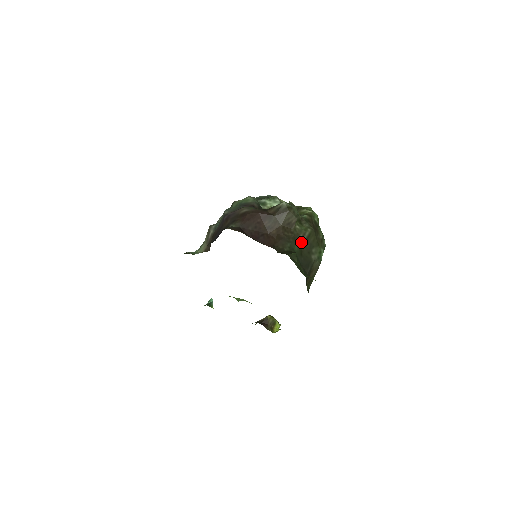
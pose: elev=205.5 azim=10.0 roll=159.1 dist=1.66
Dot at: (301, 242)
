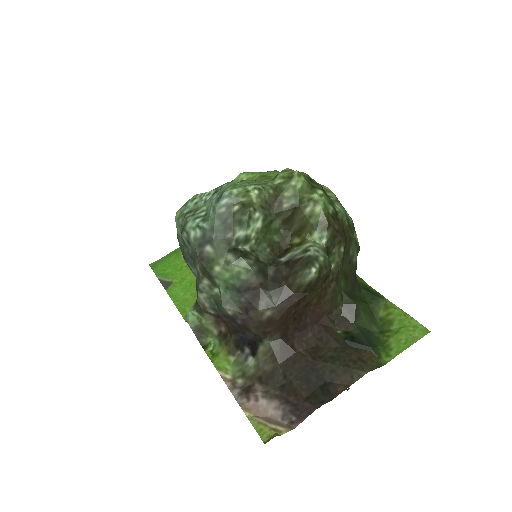
Dot at: (341, 269)
